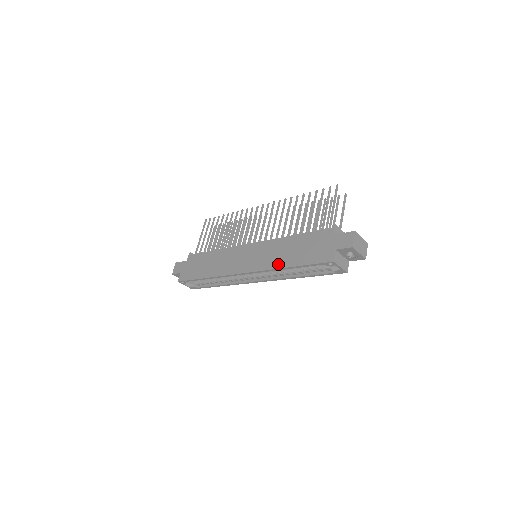
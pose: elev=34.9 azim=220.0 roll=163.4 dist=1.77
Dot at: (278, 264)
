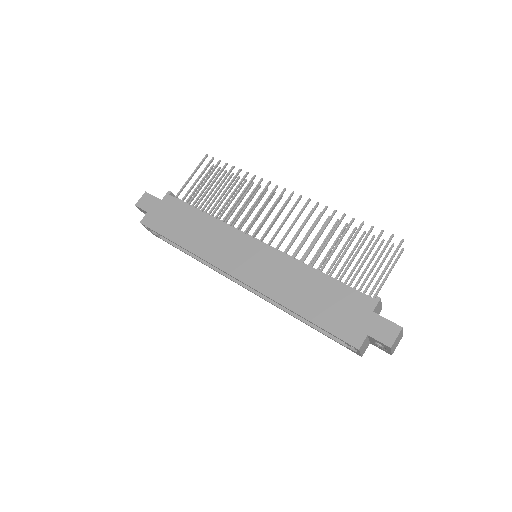
Dot at: (285, 299)
